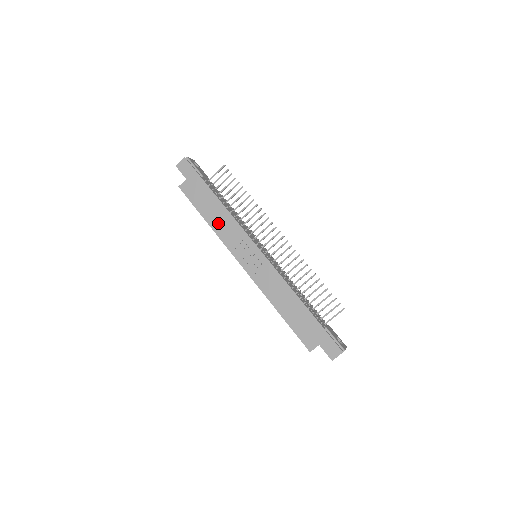
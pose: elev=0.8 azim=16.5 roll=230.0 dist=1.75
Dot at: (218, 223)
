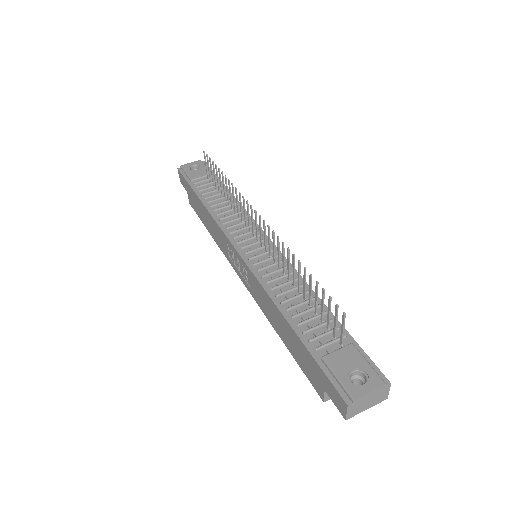
Dot at: (213, 231)
